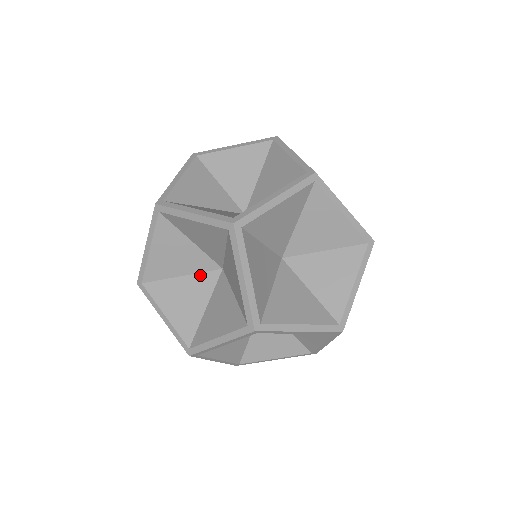
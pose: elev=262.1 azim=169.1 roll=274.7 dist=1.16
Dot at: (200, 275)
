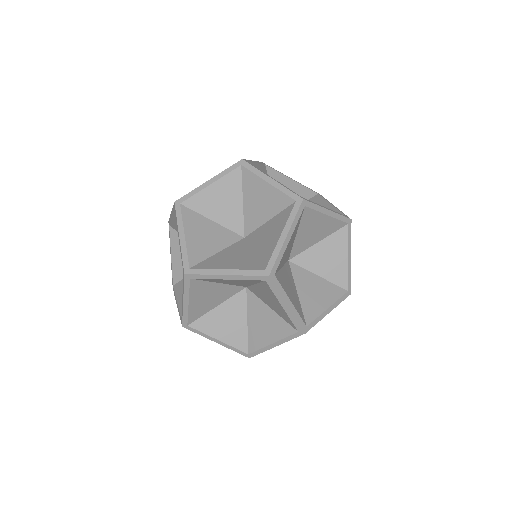
Dot at: occluded
